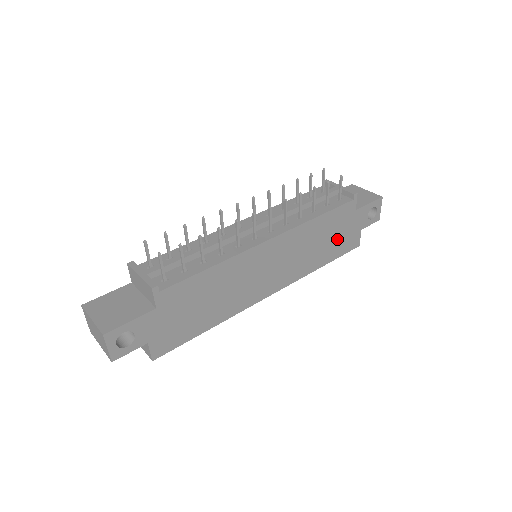
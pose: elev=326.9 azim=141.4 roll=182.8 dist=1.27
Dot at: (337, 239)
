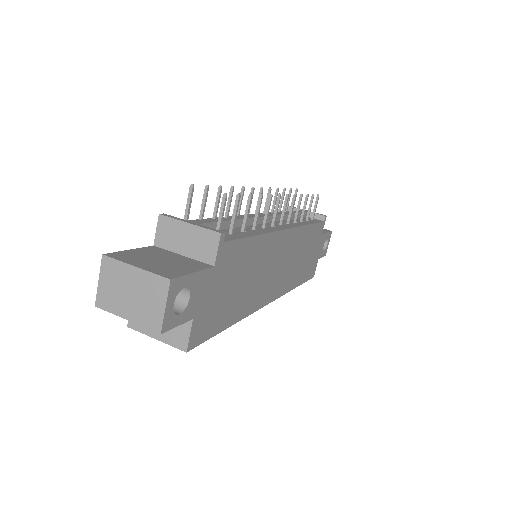
Dot at: (309, 260)
